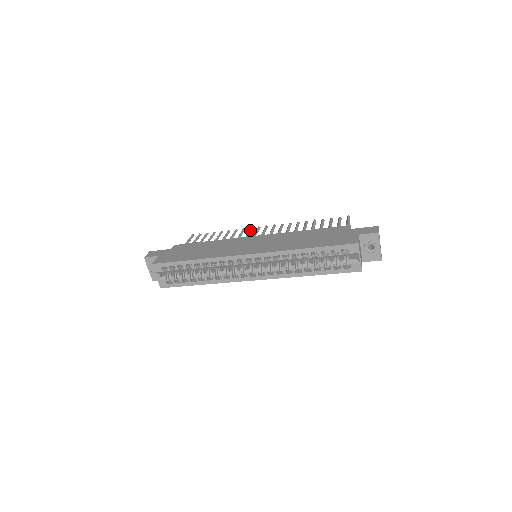
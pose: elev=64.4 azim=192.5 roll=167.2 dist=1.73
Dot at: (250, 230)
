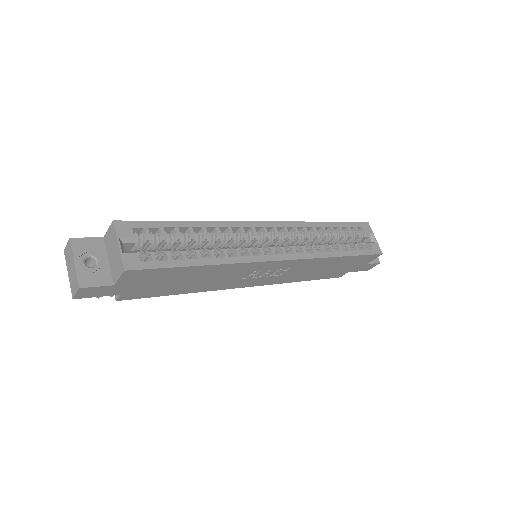
Dot at: occluded
